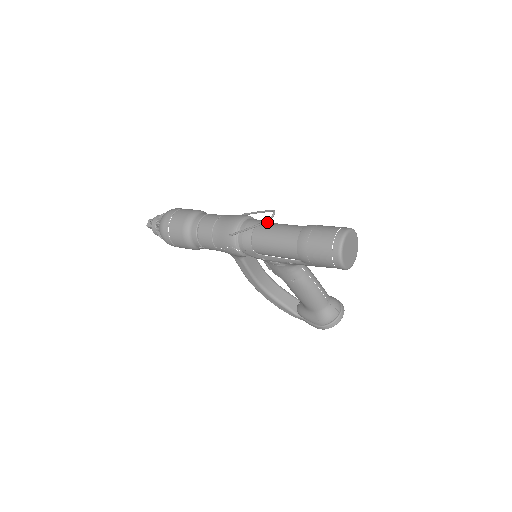
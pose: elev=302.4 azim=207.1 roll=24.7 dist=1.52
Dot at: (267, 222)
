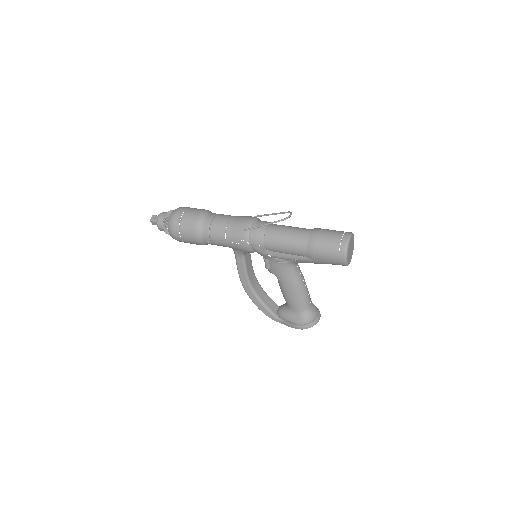
Dot at: occluded
